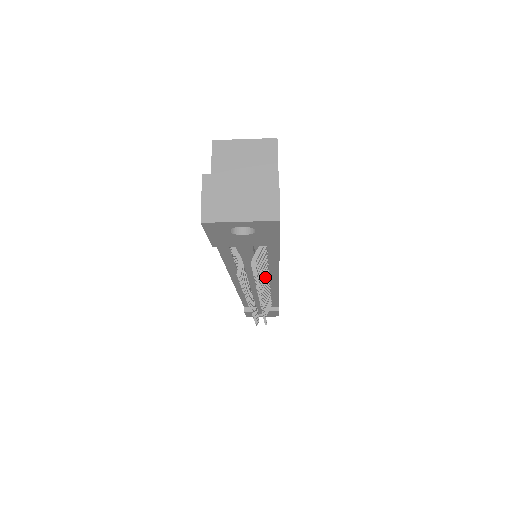
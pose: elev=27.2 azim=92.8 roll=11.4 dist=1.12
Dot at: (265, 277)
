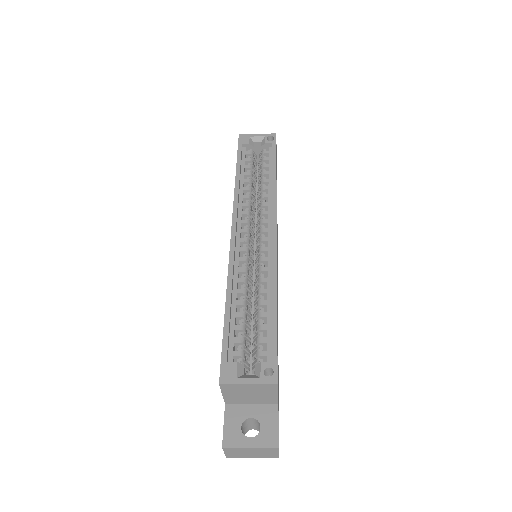
Dot at: occluded
